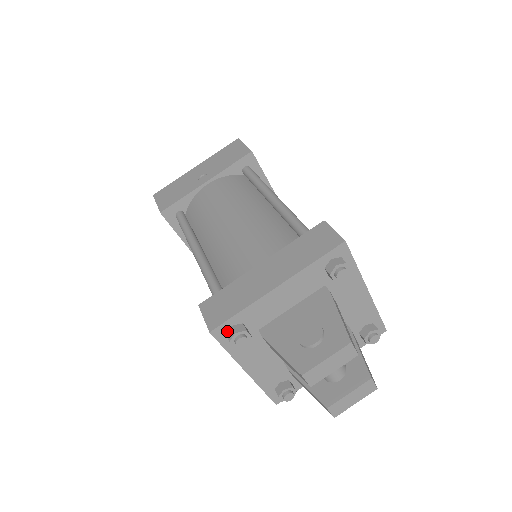
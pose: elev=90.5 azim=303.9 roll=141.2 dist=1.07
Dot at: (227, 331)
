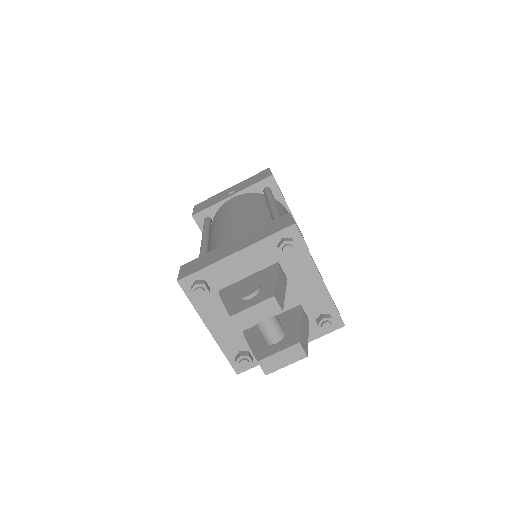
Dot at: (192, 284)
